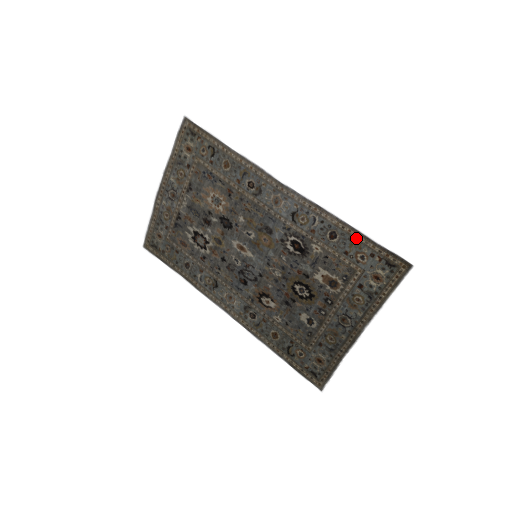
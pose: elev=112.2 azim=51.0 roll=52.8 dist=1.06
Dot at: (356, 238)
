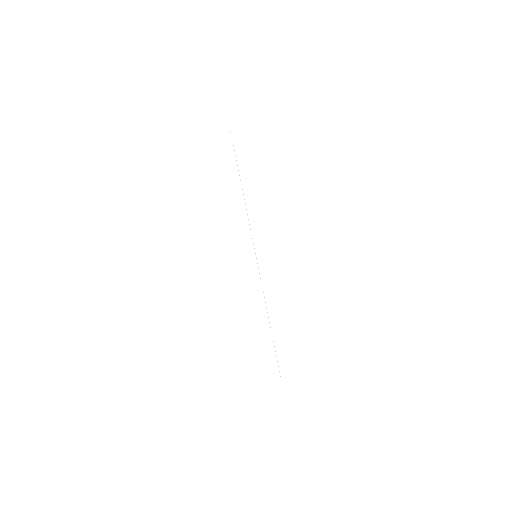
Dot at: occluded
